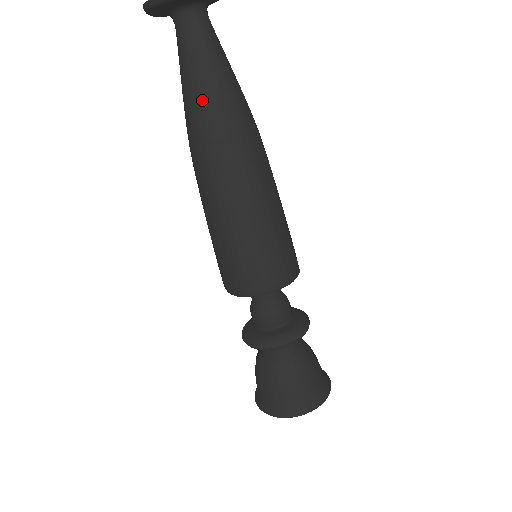
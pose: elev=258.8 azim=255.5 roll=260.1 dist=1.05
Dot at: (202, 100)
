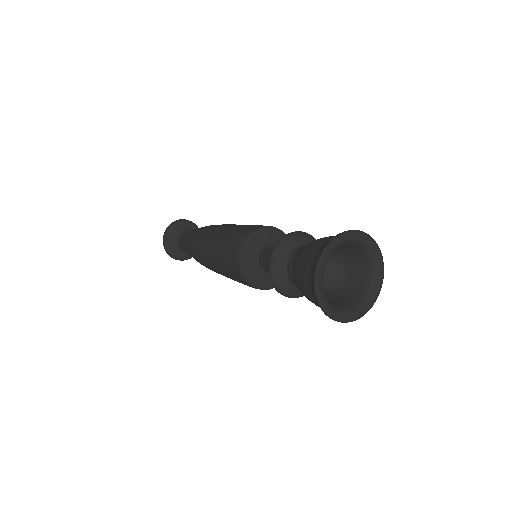
Dot at: (189, 236)
